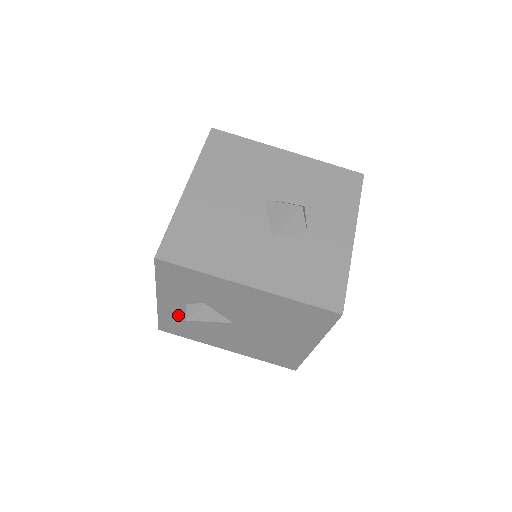
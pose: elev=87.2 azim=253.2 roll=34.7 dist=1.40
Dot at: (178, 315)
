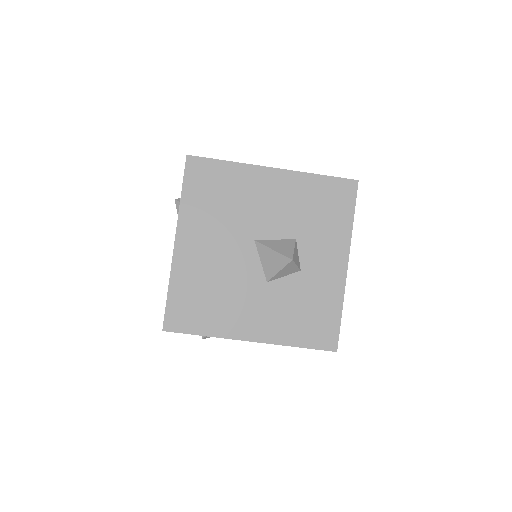
Dot at: occluded
